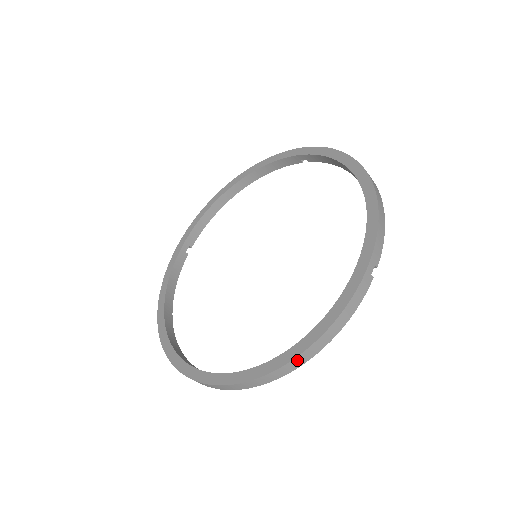
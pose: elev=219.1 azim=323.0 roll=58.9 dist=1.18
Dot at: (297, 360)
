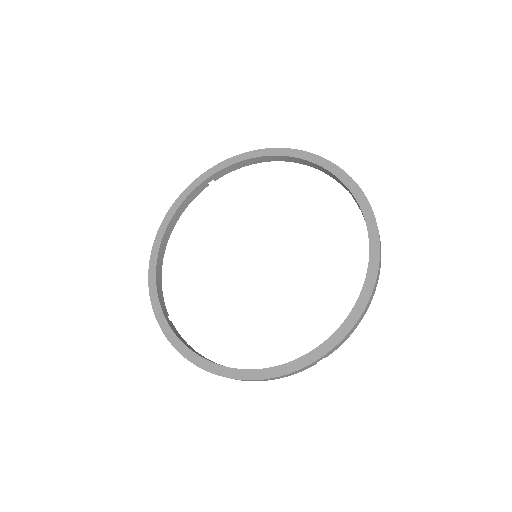
Dot at: (232, 378)
